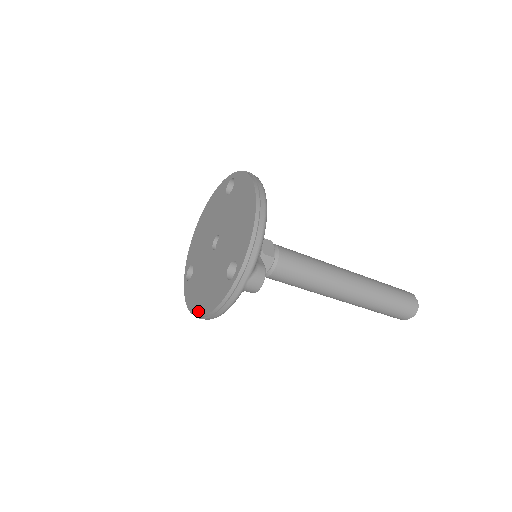
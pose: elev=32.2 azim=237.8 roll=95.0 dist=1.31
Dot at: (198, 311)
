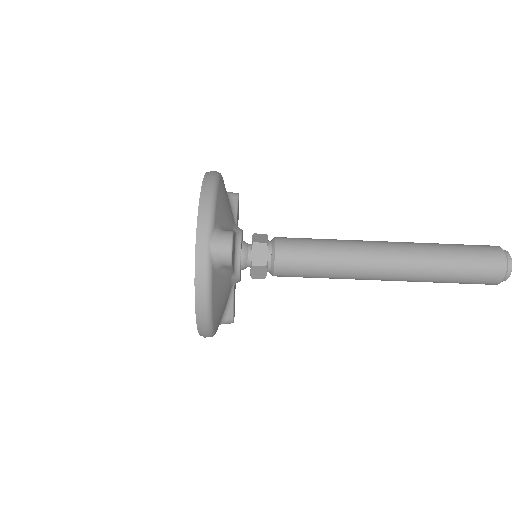
Dot at: occluded
